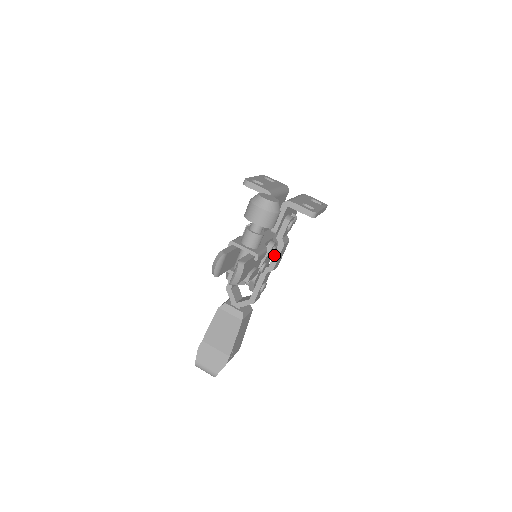
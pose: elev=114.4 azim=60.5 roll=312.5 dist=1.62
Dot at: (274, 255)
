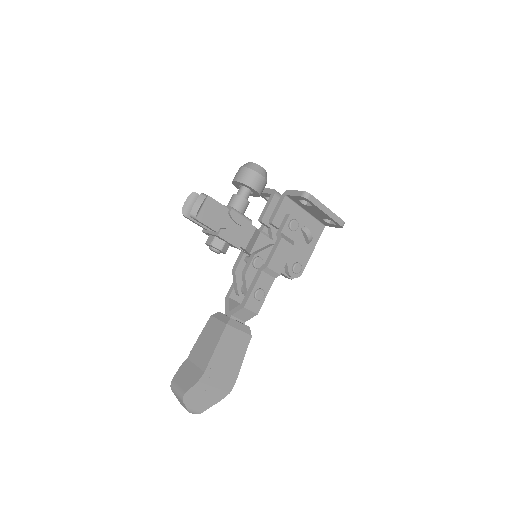
Dot at: (271, 251)
